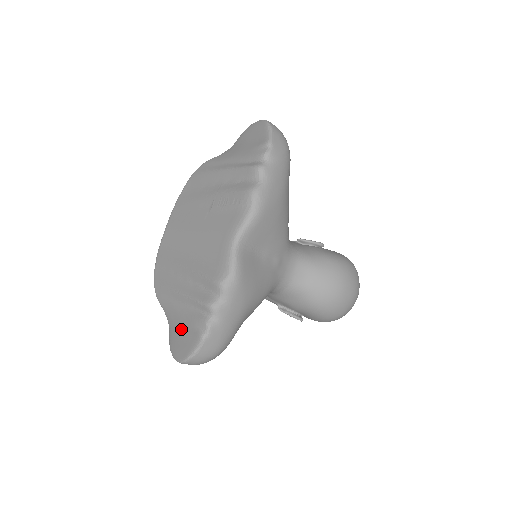
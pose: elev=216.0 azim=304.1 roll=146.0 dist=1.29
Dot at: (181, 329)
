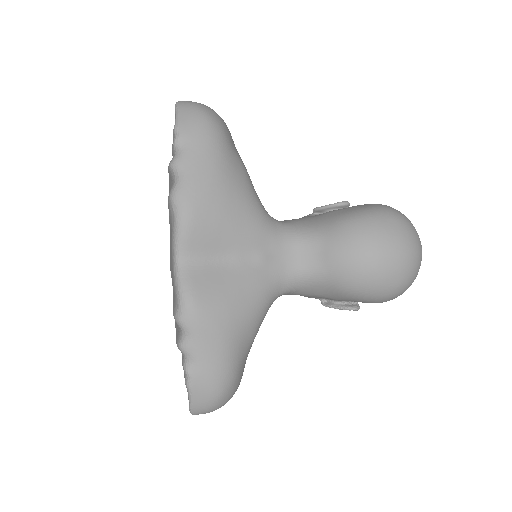
Dot at: occluded
